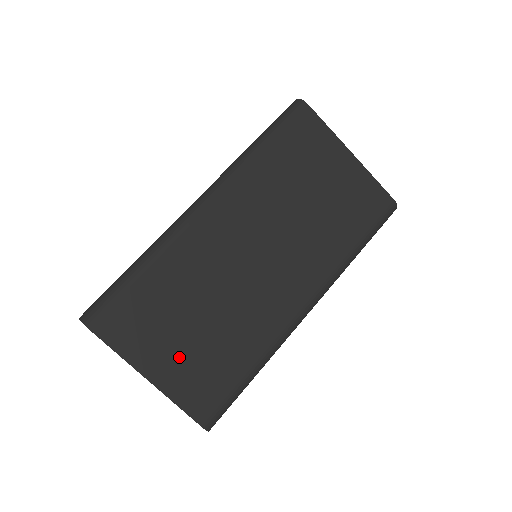
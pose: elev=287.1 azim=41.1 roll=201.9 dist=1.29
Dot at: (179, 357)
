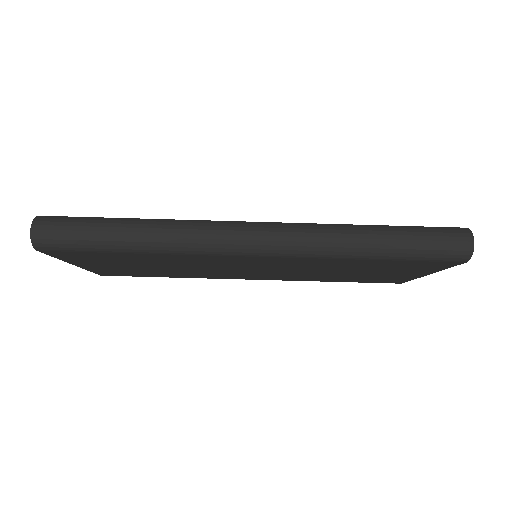
Dot at: (116, 268)
